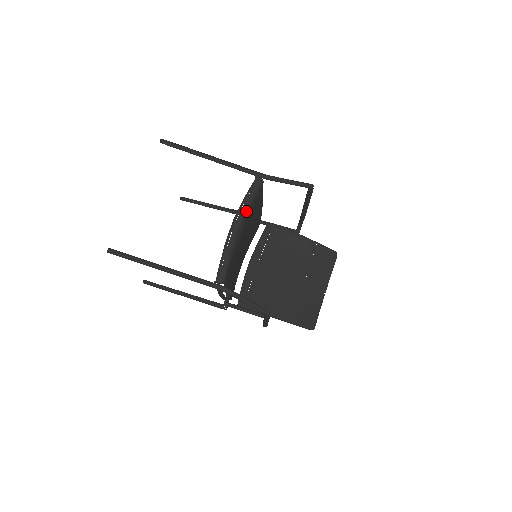
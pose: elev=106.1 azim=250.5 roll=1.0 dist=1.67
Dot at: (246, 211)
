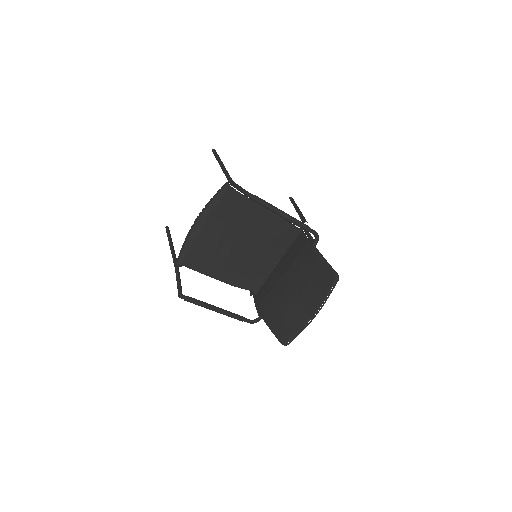
Dot at: (206, 211)
